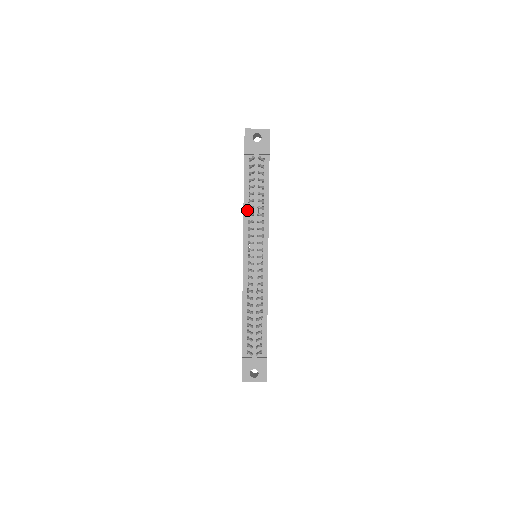
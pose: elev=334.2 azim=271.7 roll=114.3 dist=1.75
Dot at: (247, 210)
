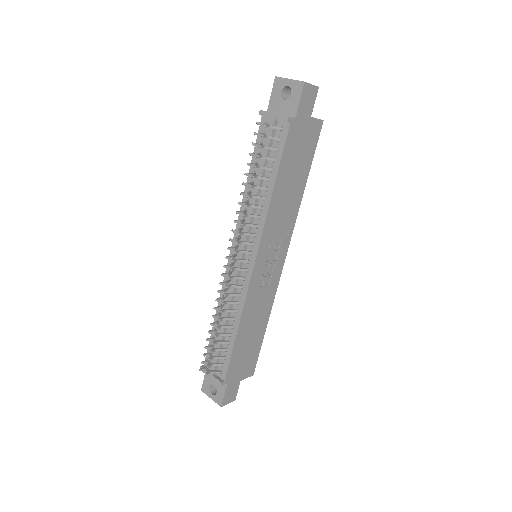
Dot at: occluded
